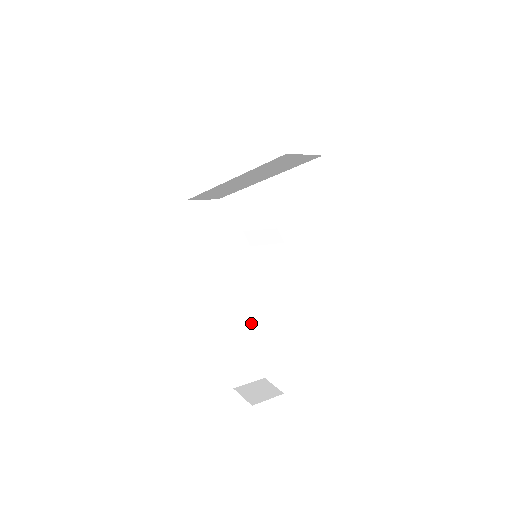
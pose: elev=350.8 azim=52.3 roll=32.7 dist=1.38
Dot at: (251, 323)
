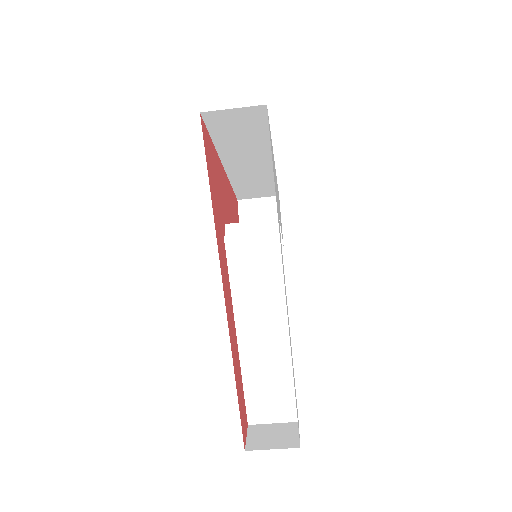
Dot at: (254, 342)
